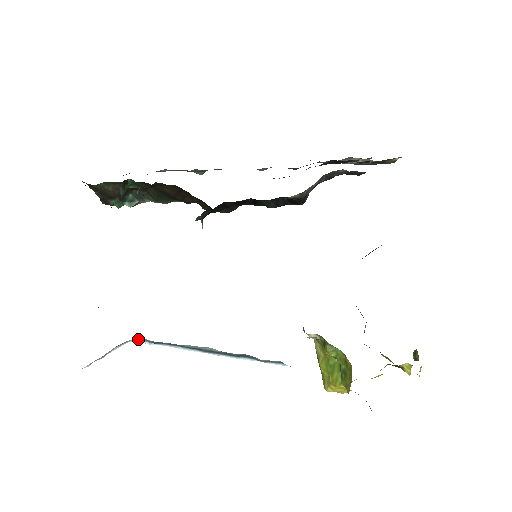
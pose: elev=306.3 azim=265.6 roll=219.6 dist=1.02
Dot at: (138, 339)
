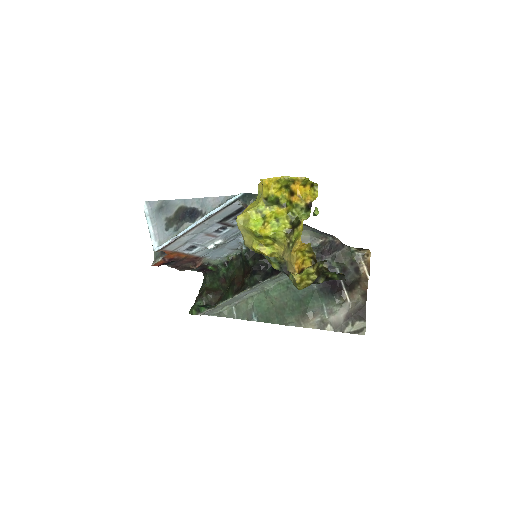
Dot at: occluded
